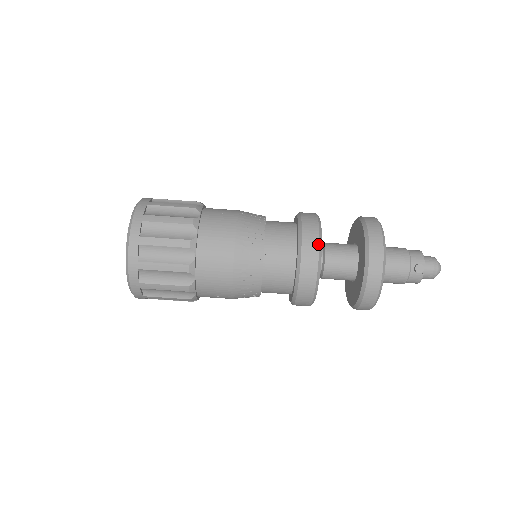
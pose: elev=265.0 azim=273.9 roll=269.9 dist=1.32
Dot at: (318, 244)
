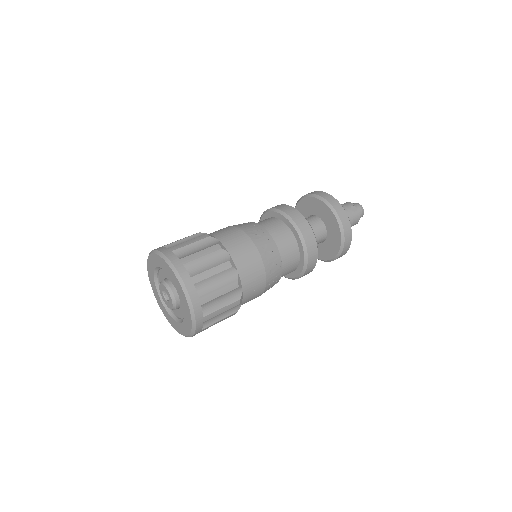
Dot at: (296, 210)
